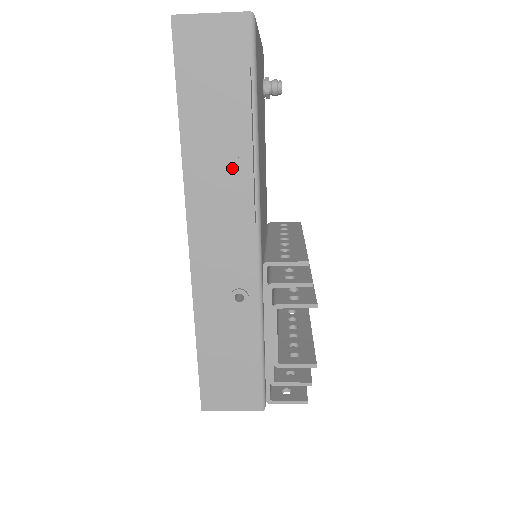
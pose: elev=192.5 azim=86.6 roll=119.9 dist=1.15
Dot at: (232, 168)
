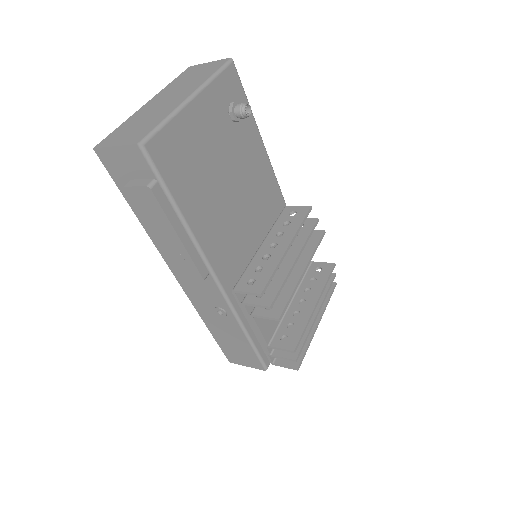
Dot at: (173, 247)
